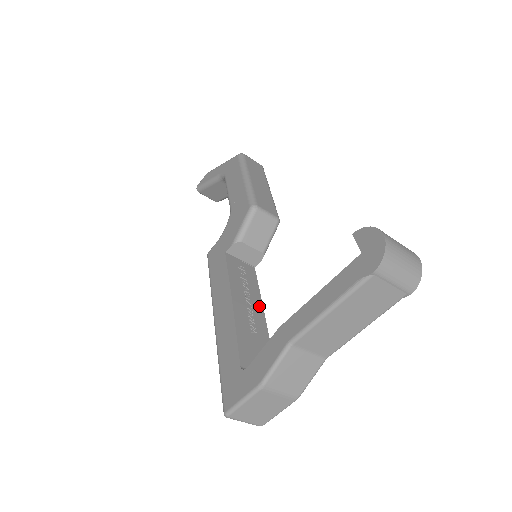
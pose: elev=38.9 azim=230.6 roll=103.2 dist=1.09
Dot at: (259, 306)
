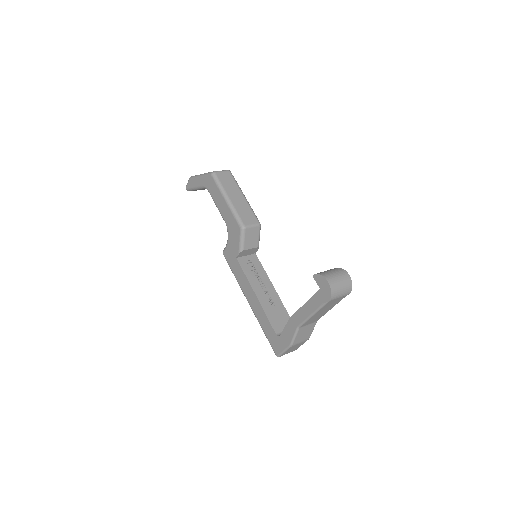
Dot at: (269, 284)
